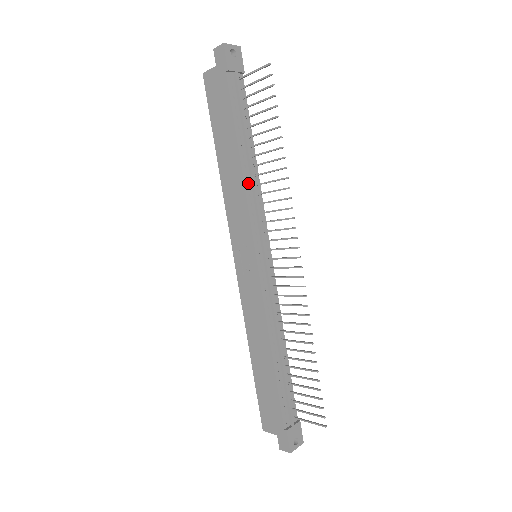
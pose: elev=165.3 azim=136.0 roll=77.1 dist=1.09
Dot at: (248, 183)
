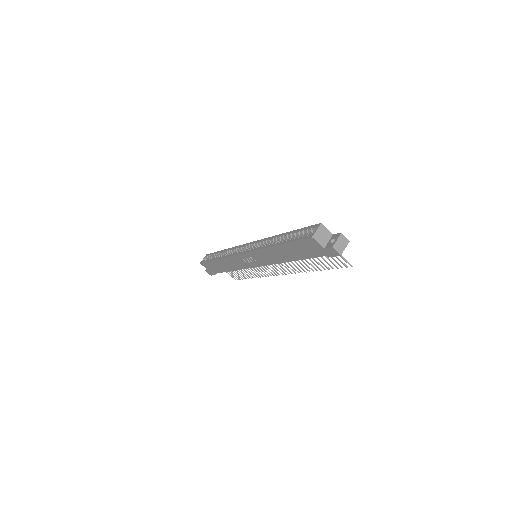
Dot at: occluded
